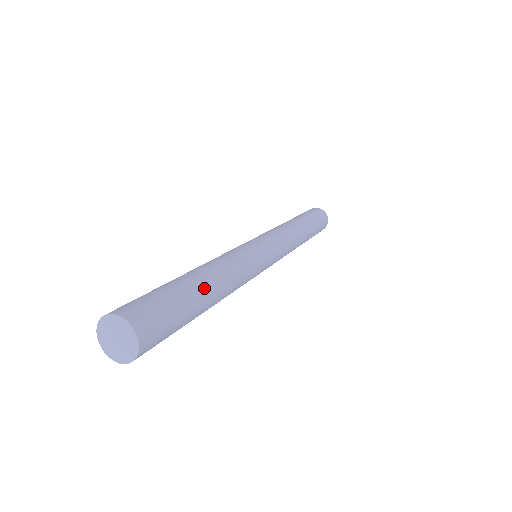
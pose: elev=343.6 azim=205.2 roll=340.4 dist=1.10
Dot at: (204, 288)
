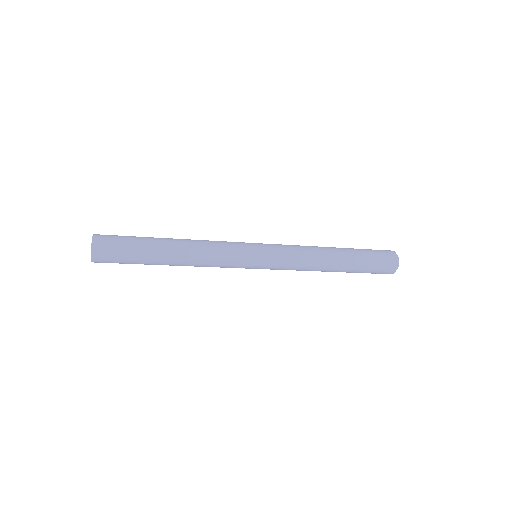
Dot at: (162, 243)
